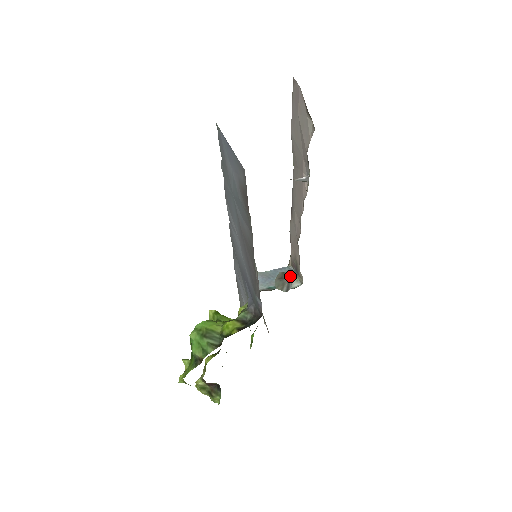
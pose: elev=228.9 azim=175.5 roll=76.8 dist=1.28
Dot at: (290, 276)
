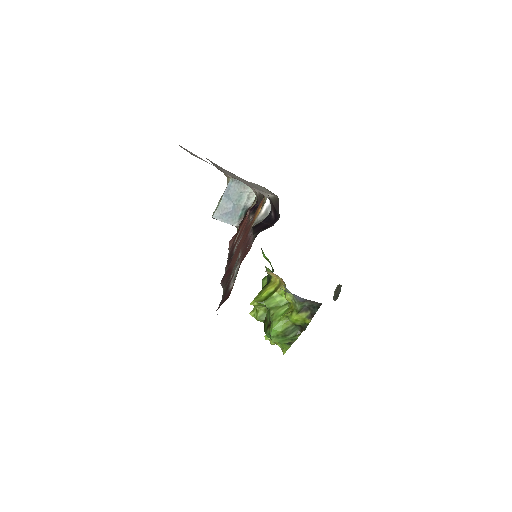
Dot at: occluded
